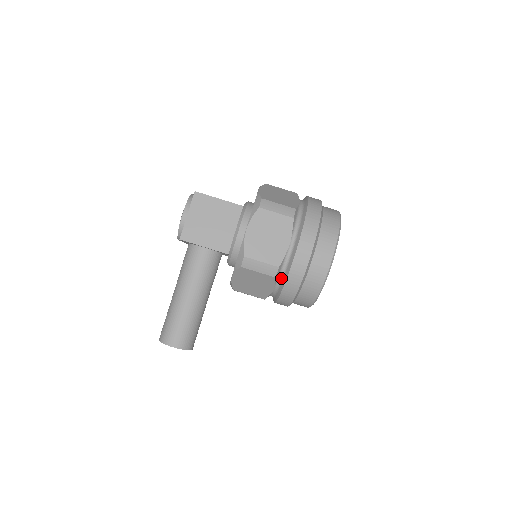
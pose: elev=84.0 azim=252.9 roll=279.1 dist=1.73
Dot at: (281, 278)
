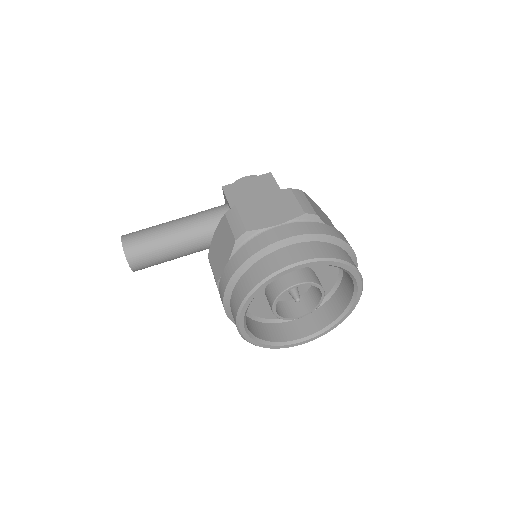
Dot at: occluded
